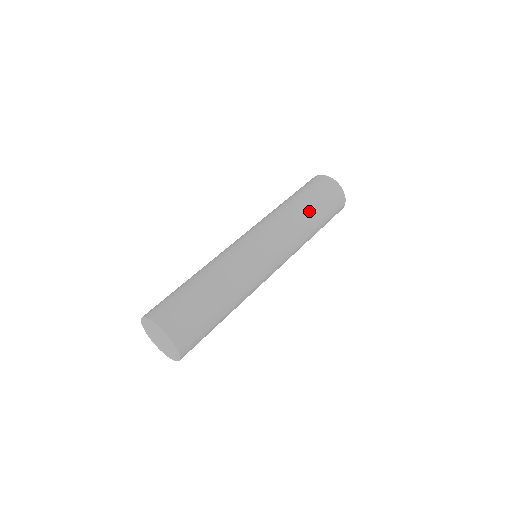
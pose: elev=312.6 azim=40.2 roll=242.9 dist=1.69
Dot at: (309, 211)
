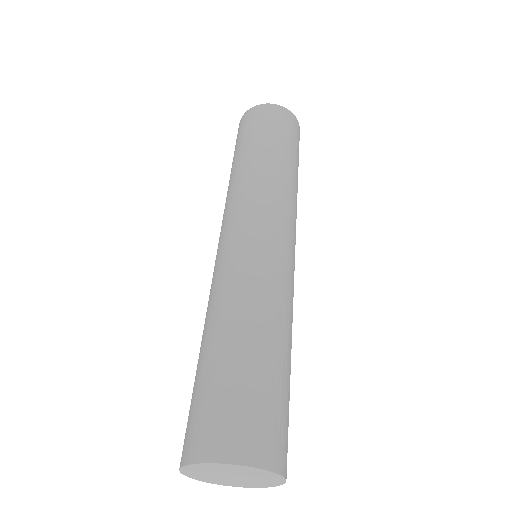
Dot at: (265, 153)
